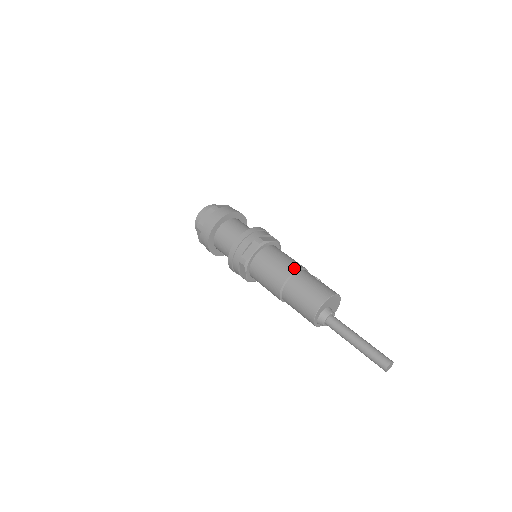
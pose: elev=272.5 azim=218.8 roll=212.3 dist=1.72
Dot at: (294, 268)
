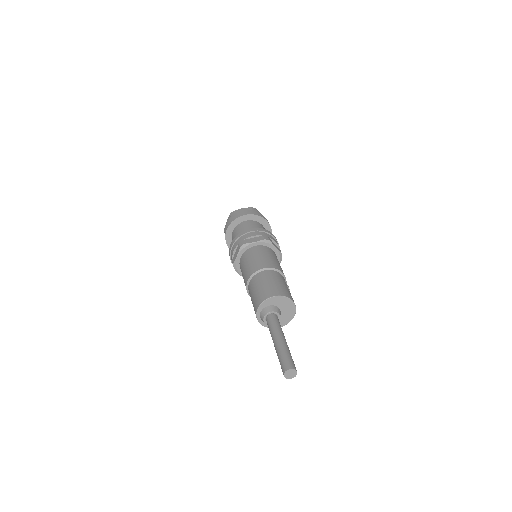
Dot at: (276, 267)
